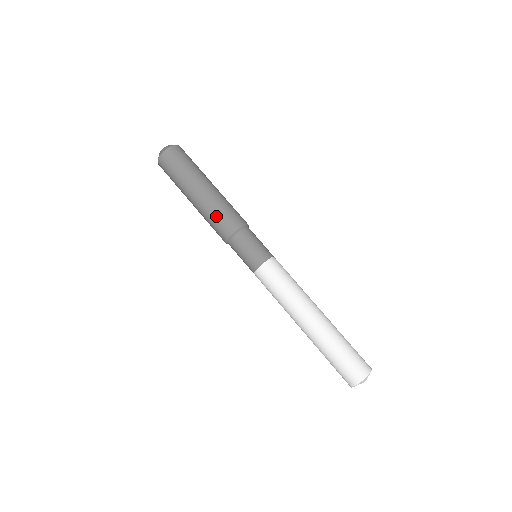
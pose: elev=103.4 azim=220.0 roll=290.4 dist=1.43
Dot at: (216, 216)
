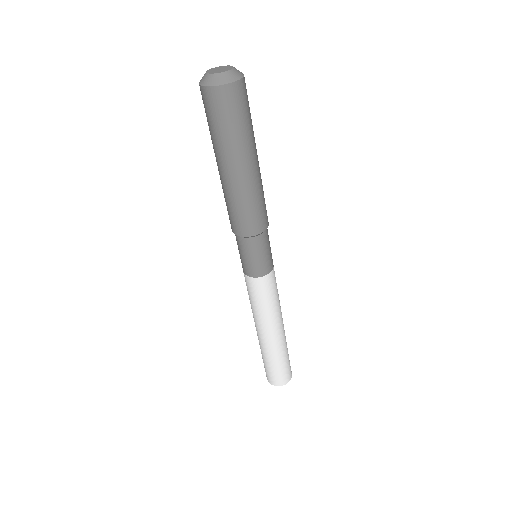
Dot at: (229, 207)
